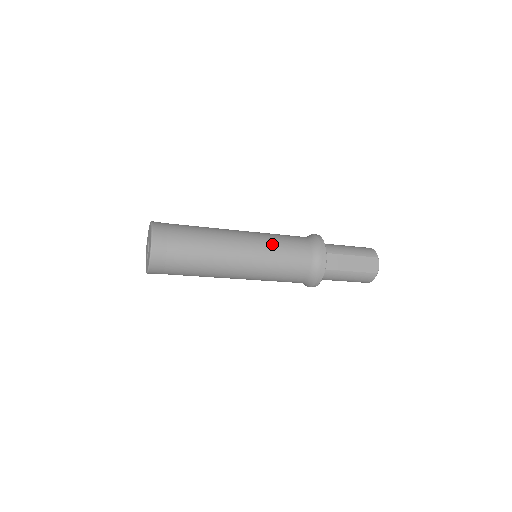
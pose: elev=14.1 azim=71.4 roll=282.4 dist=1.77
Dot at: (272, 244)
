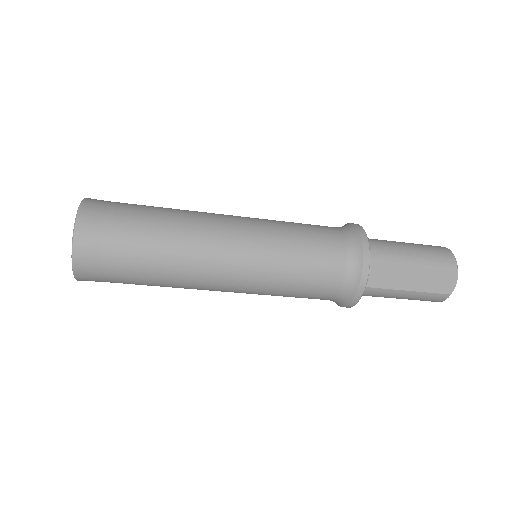
Dot at: (279, 248)
